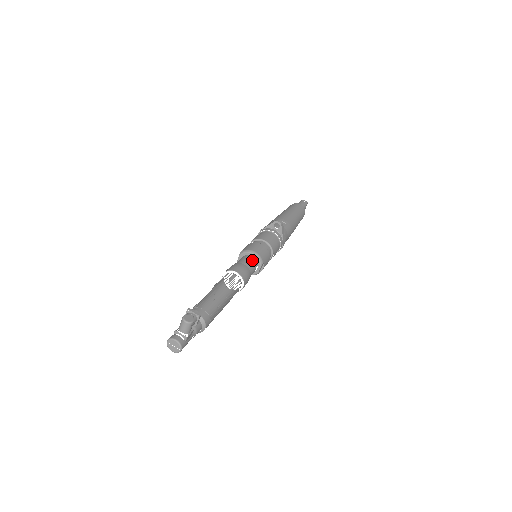
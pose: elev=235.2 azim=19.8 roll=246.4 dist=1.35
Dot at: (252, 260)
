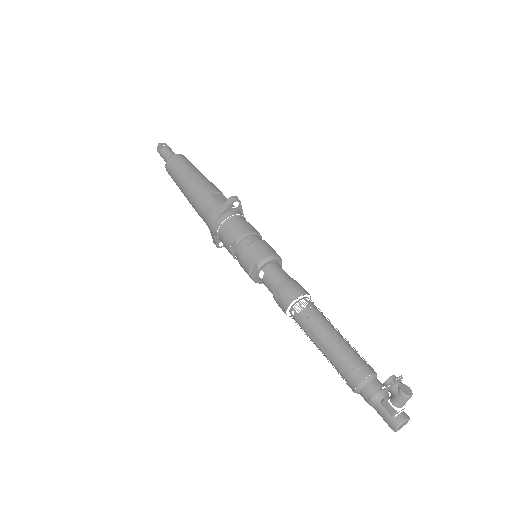
Dot at: (279, 266)
